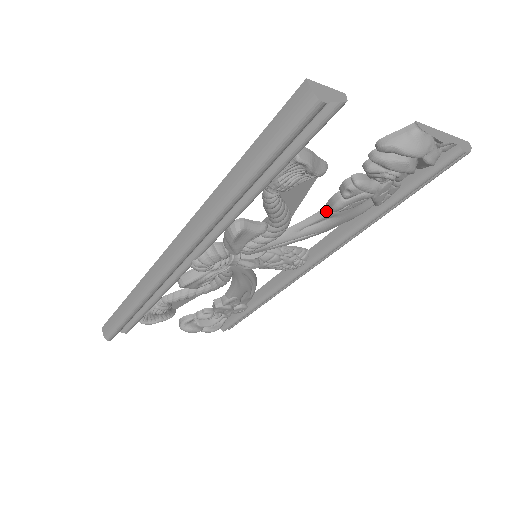
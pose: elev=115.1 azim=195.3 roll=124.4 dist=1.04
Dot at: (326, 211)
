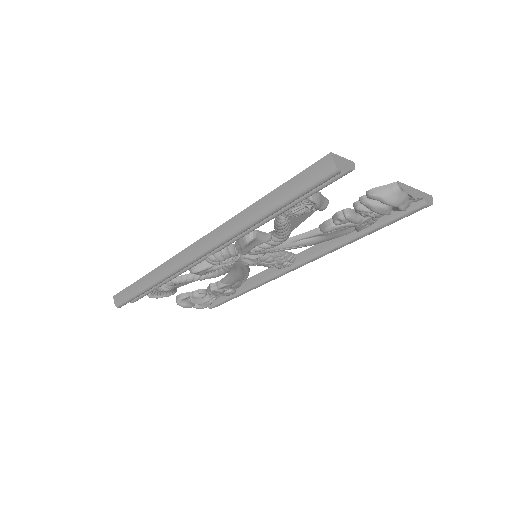
Dot at: (318, 231)
